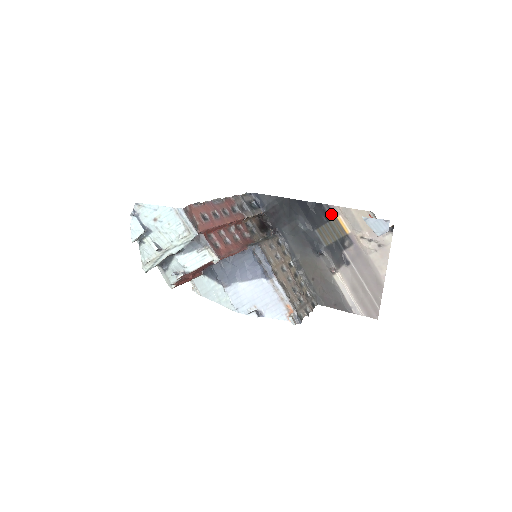
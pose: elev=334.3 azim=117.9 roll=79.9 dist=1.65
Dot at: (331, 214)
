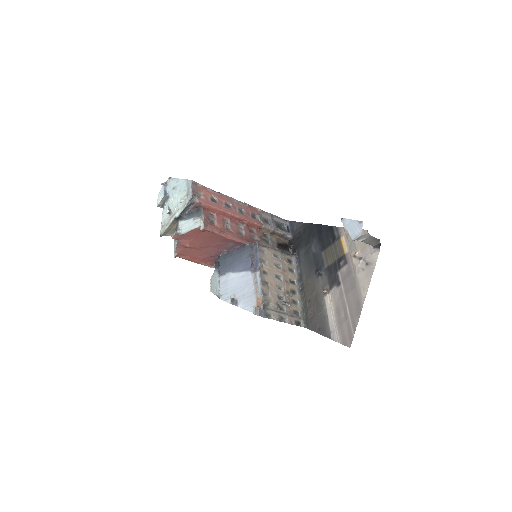
Dot at: (337, 235)
